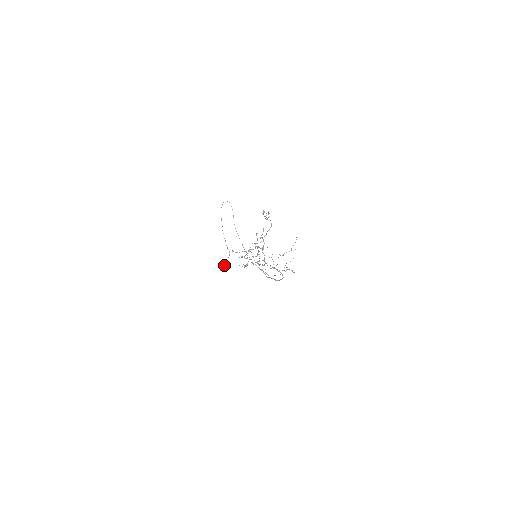
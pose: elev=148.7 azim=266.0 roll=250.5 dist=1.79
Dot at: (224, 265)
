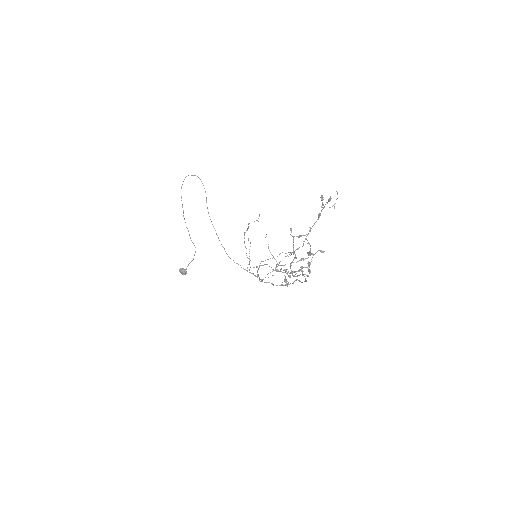
Dot at: (187, 266)
